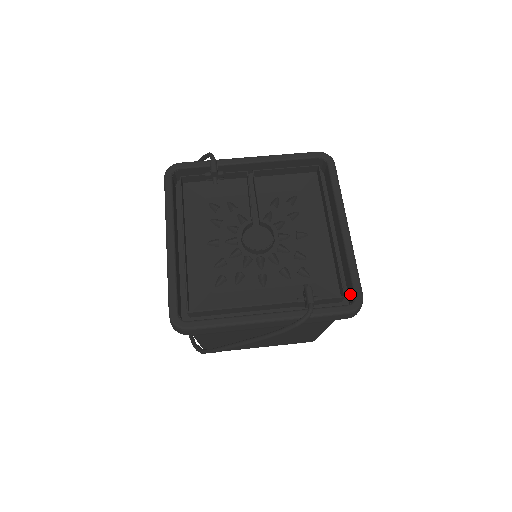
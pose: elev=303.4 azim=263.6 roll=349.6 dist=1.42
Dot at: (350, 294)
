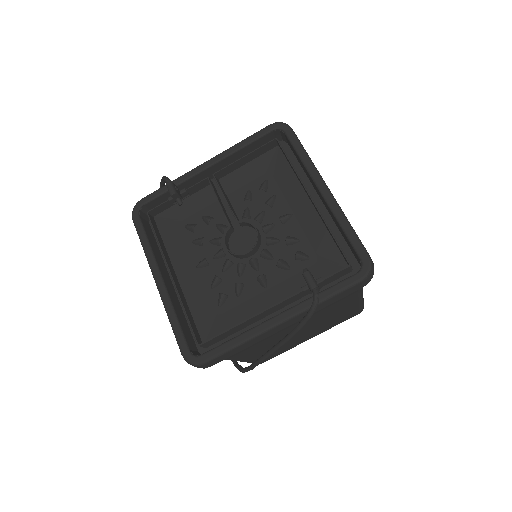
Dot at: (357, 259)
